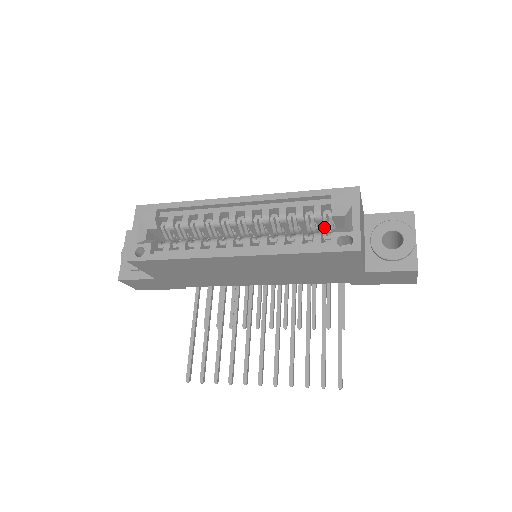
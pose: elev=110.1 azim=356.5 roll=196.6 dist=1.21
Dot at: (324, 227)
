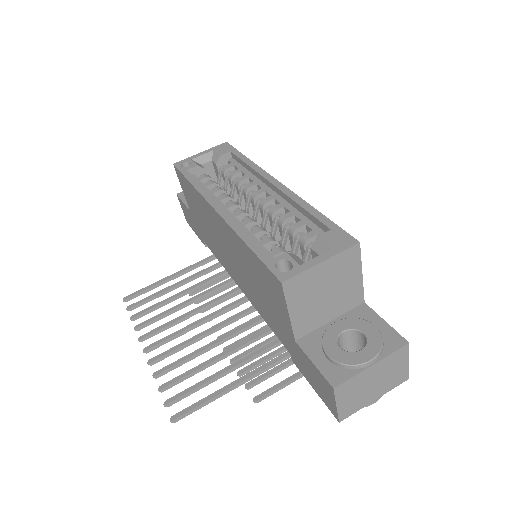
Dot at: occluded
